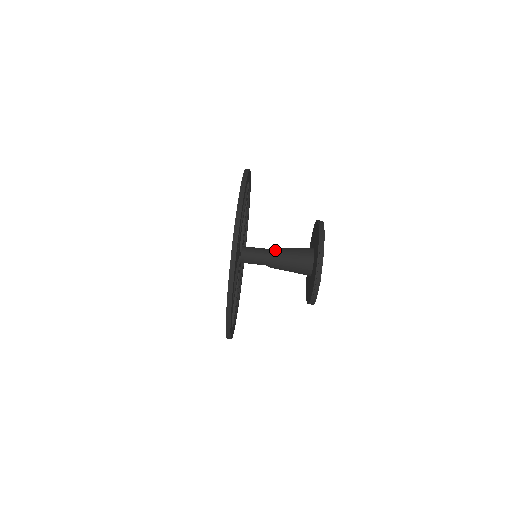
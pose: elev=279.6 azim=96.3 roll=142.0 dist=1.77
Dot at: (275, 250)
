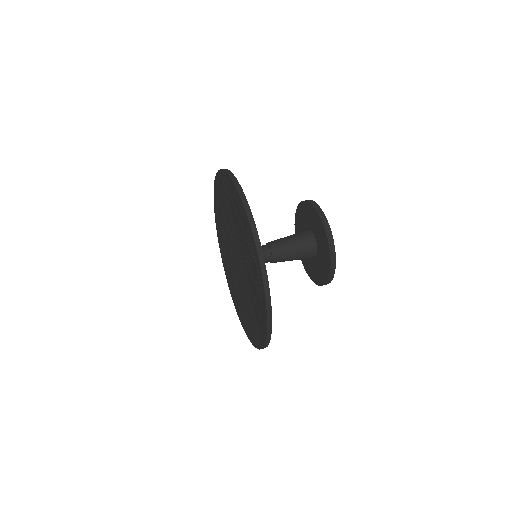
Dot at: occluded
